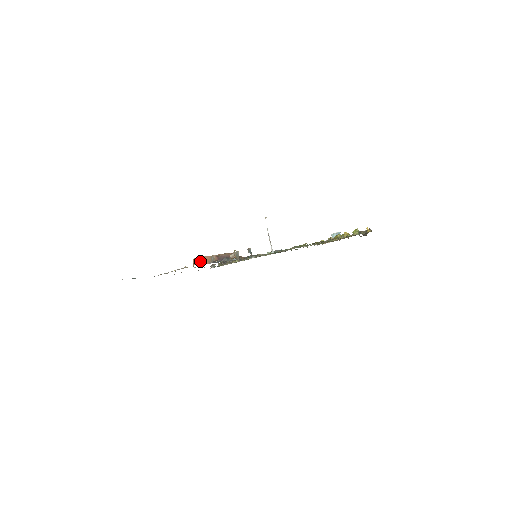
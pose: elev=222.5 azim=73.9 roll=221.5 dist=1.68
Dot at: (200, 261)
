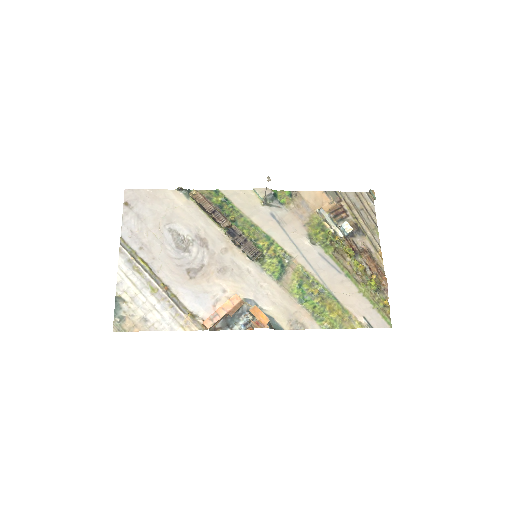
Dot at: (212, 327)
